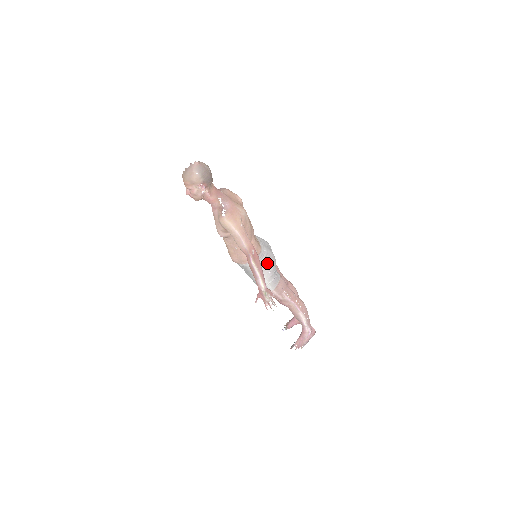
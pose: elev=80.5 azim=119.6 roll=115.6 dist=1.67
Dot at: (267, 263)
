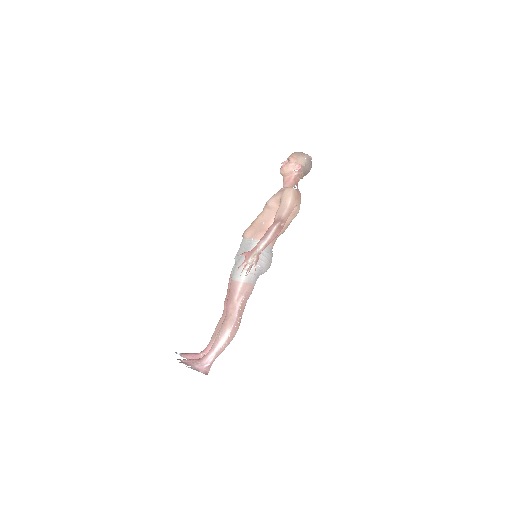
Dot at: (265, 259)
